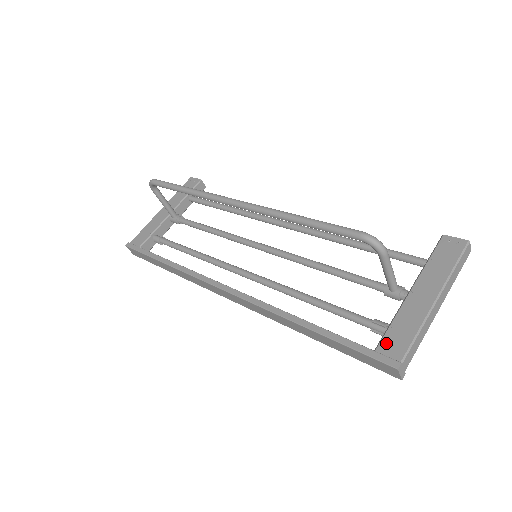
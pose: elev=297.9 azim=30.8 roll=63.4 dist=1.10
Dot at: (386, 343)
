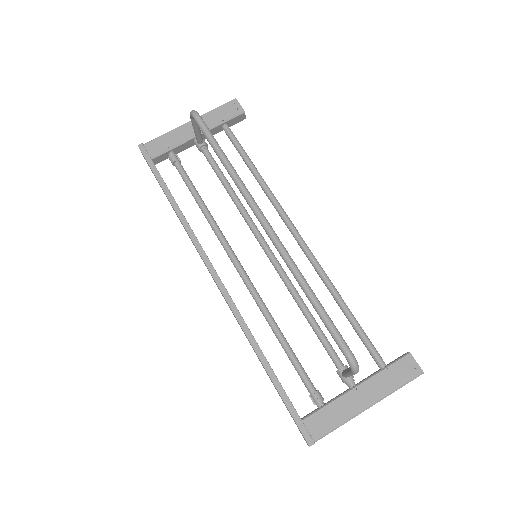
Dot at: (313, 419)
